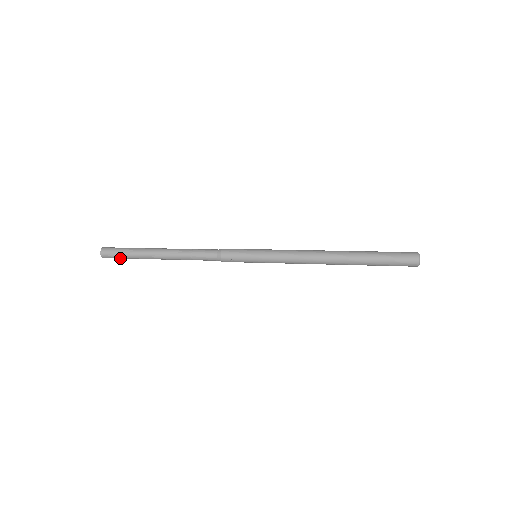
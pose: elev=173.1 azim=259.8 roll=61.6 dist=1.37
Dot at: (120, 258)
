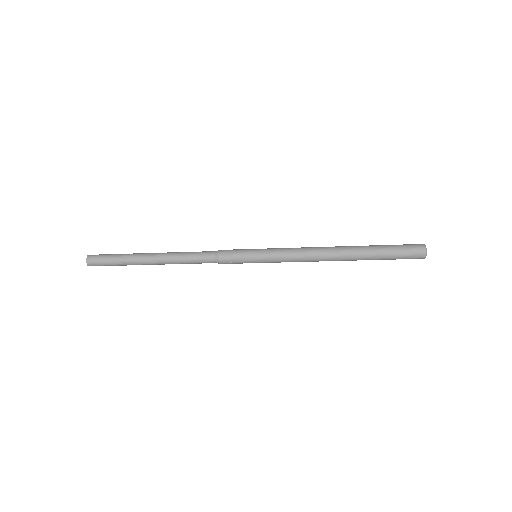
Dot at: (109, 265)
